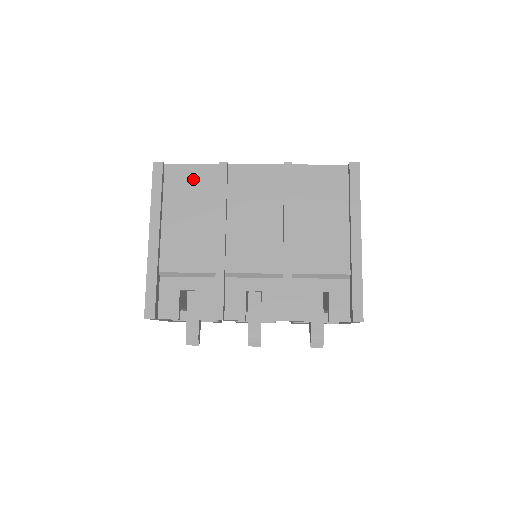
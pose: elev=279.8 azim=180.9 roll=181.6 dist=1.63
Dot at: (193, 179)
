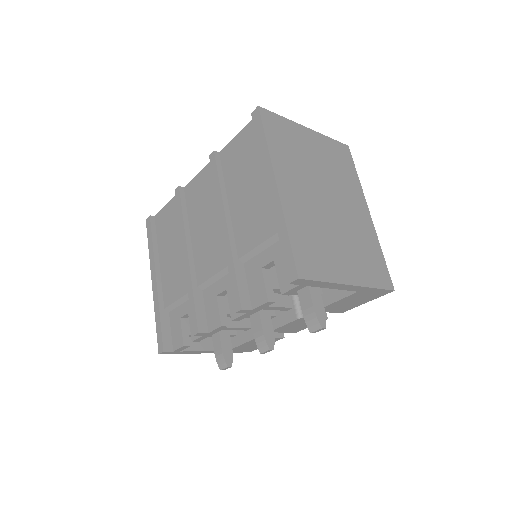
Dot at: (169, 216)
